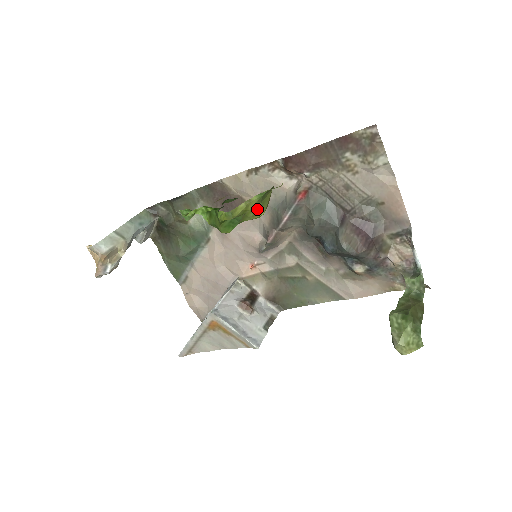
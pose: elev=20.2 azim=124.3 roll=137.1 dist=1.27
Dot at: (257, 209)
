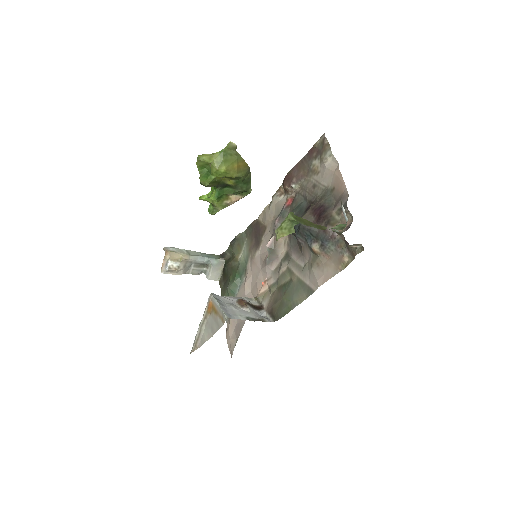
Dot at: (220, 163)
